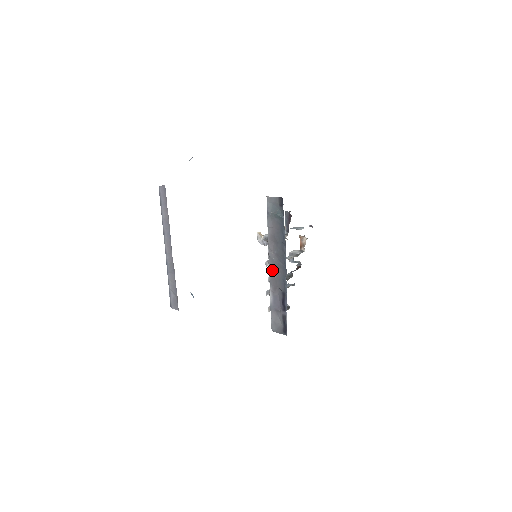
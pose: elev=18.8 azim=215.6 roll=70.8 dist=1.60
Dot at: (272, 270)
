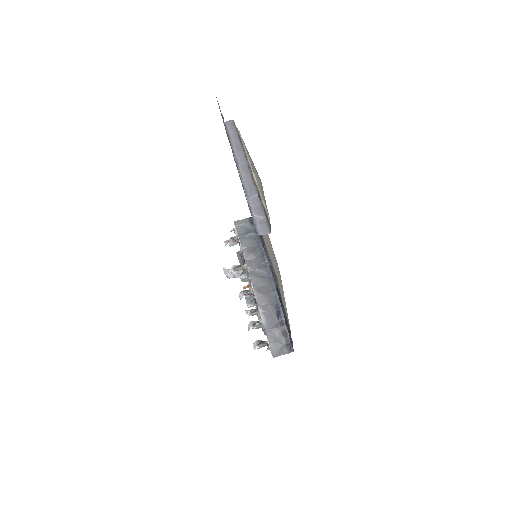
Dot at: (257, 288)
